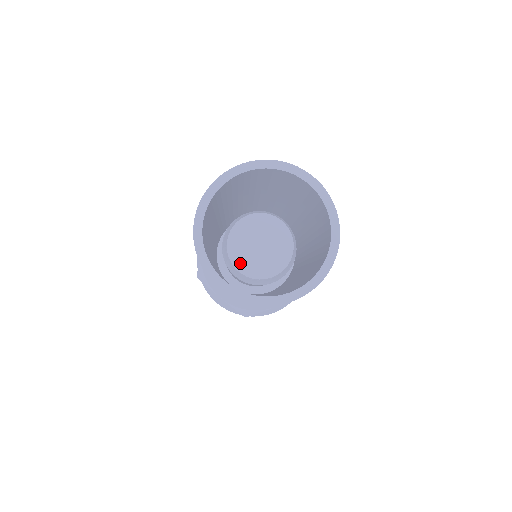
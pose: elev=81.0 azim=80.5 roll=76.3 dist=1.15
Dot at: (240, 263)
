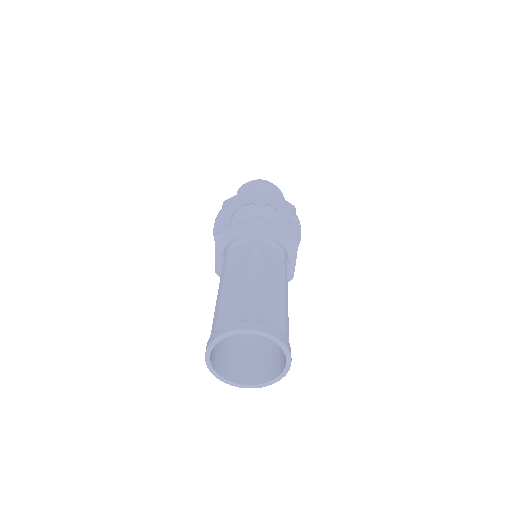
Dot at: occluded
